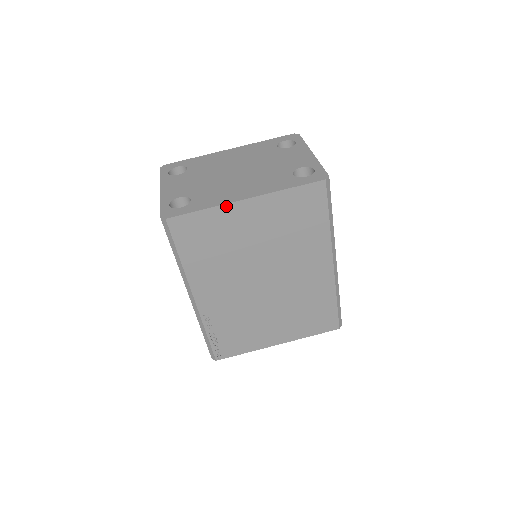
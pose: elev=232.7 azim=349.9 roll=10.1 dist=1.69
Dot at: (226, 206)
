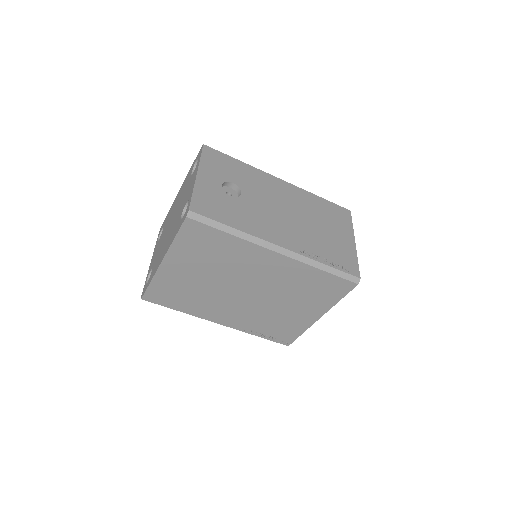
Dot at: (158, 273)
